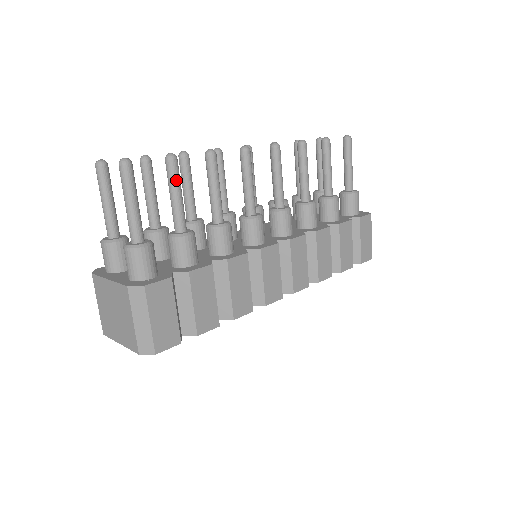
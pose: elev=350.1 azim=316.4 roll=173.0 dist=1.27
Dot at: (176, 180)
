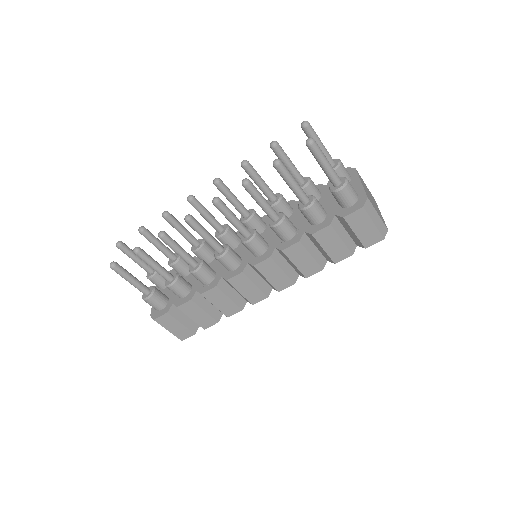
Dot at: (146, 262)
